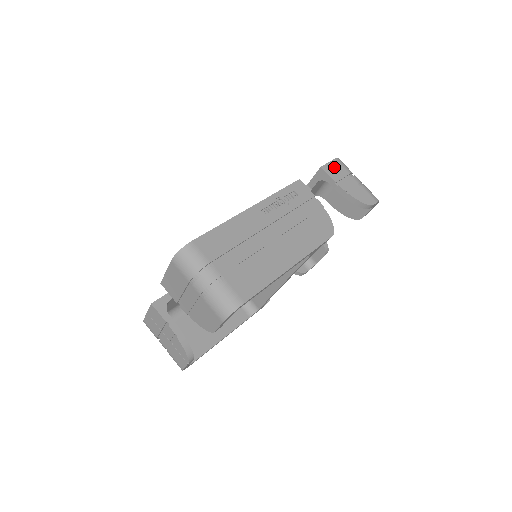
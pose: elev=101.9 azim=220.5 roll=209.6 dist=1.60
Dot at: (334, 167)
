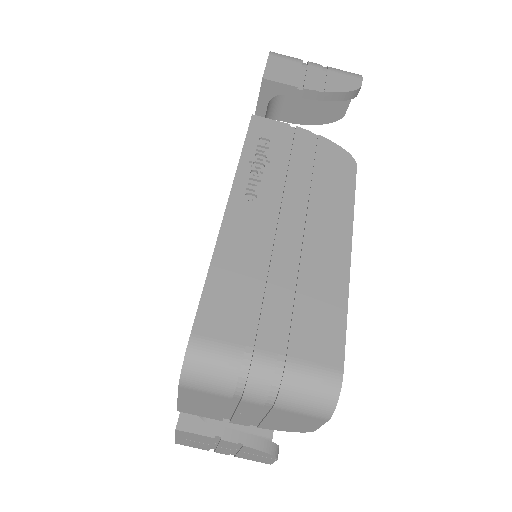
Dot at: (277, 67)
